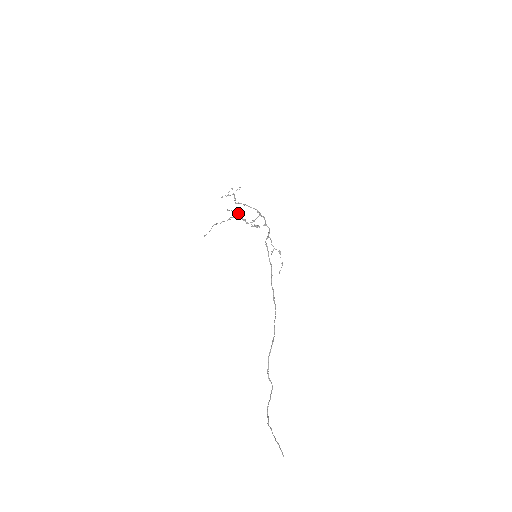
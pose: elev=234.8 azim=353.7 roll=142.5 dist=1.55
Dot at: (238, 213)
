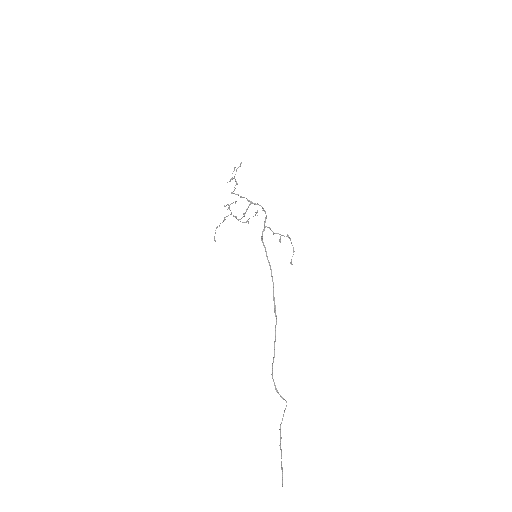
Dot at: occluded
